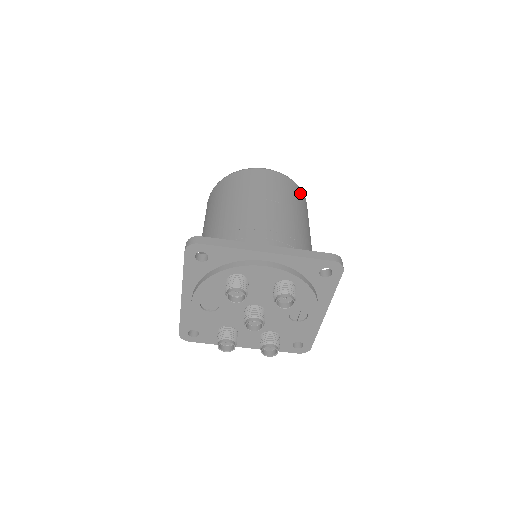
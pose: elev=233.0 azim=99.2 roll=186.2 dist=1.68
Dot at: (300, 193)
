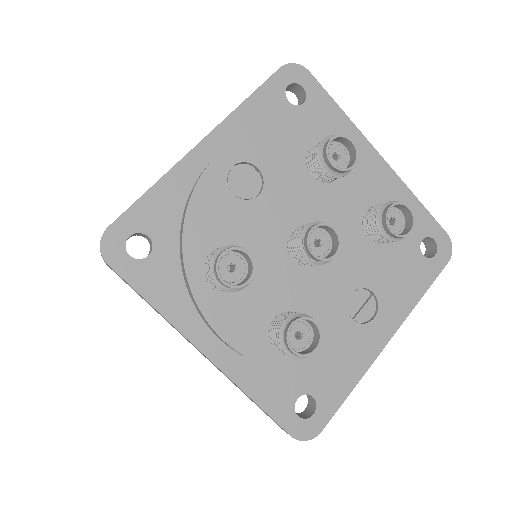
Dot at: occluded
